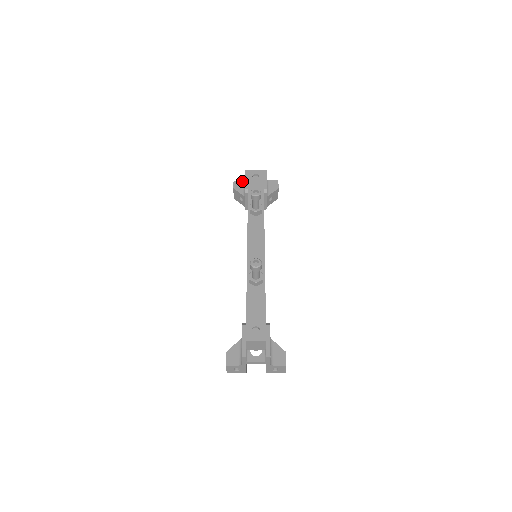
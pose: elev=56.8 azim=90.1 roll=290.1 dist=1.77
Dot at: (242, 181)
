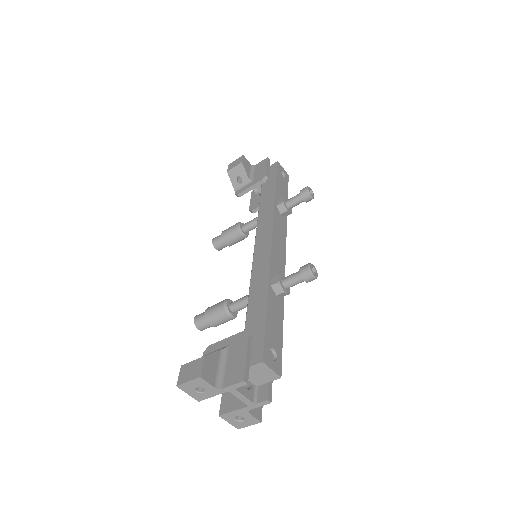
Dot at: (250, 164)
